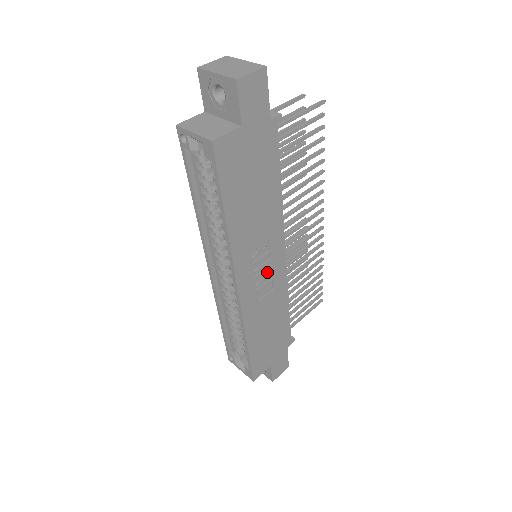
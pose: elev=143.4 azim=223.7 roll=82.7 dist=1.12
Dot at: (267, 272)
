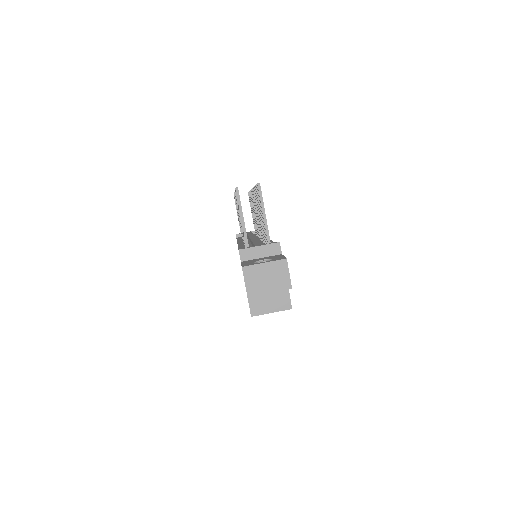
Dot at: occluded
